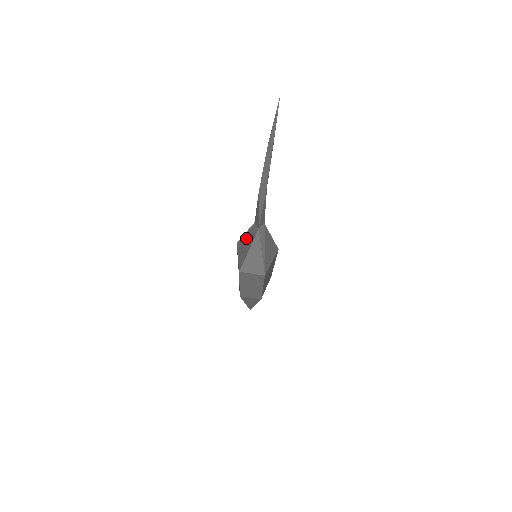
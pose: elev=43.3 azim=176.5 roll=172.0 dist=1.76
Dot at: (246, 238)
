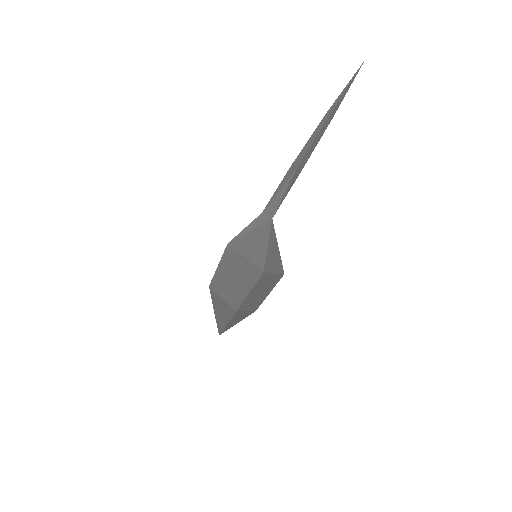
Dot at: (250, 233)
